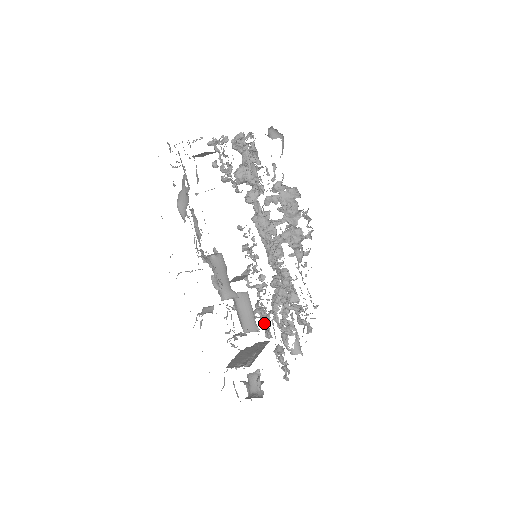
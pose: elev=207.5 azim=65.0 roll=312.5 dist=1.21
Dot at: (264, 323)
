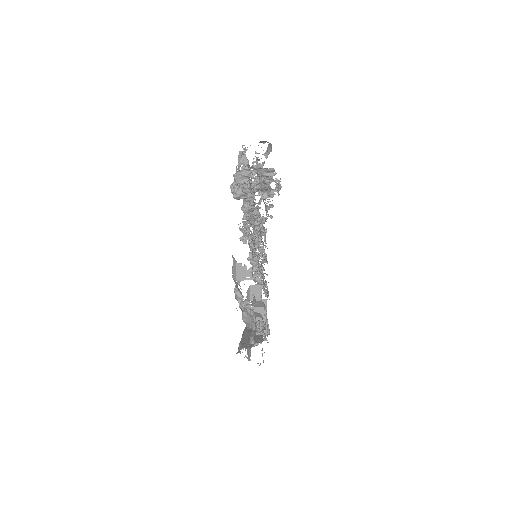
Dot at: occluded
